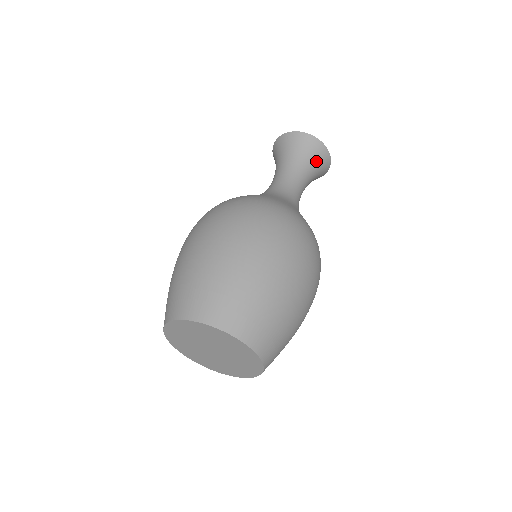
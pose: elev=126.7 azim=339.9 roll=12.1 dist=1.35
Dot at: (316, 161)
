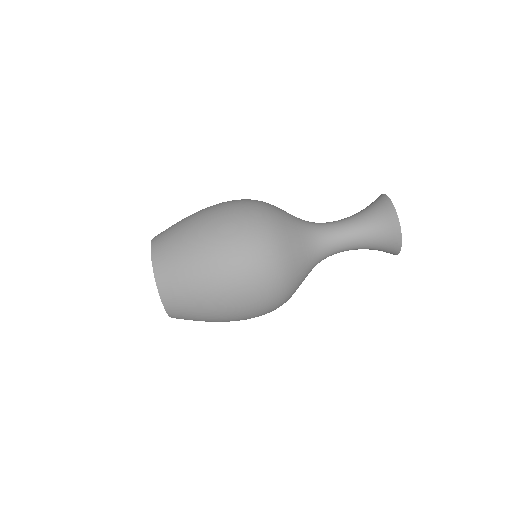
Dot at: (381, 226)
